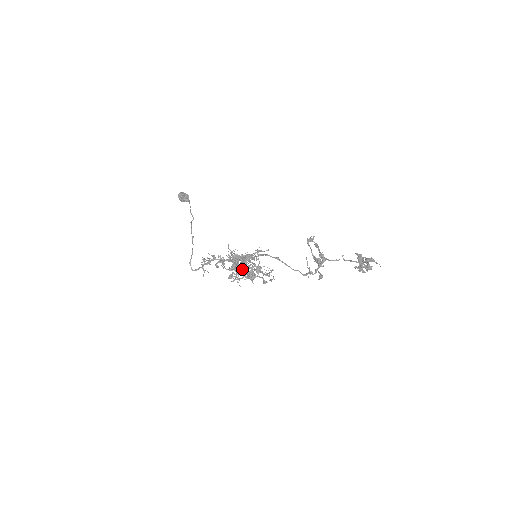
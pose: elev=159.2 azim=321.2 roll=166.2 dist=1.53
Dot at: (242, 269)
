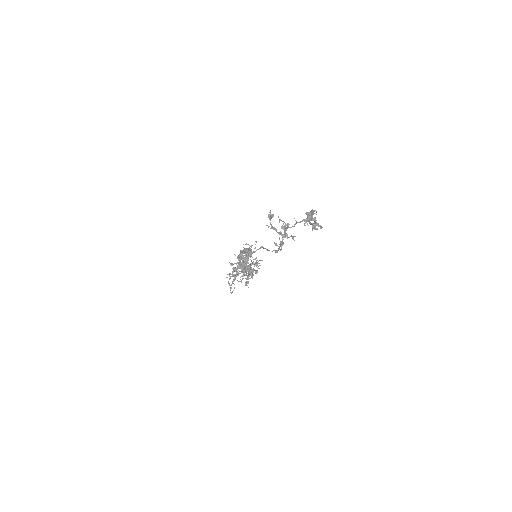
Dot at: (245, 269)
